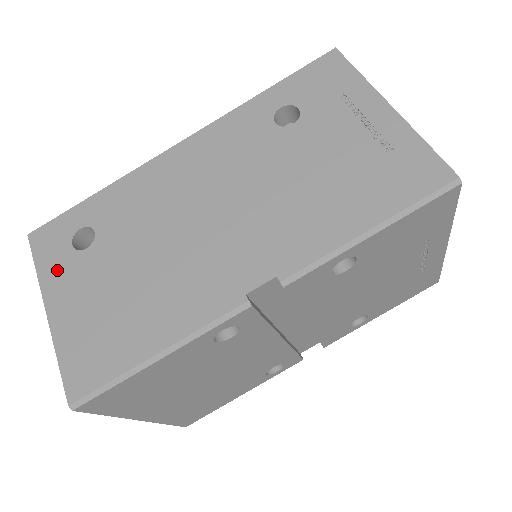
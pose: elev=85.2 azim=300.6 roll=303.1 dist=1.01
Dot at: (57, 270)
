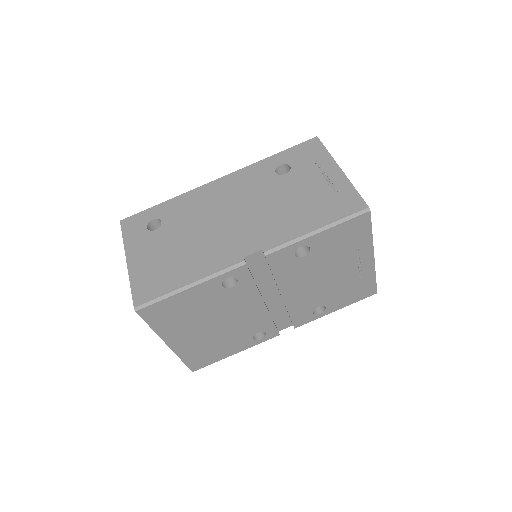
Dot at: (136, 240)
